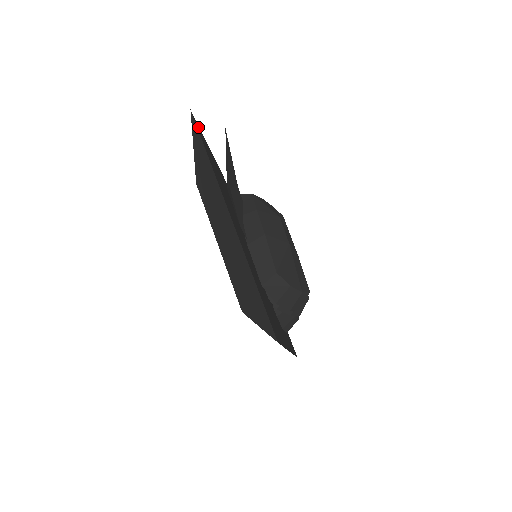
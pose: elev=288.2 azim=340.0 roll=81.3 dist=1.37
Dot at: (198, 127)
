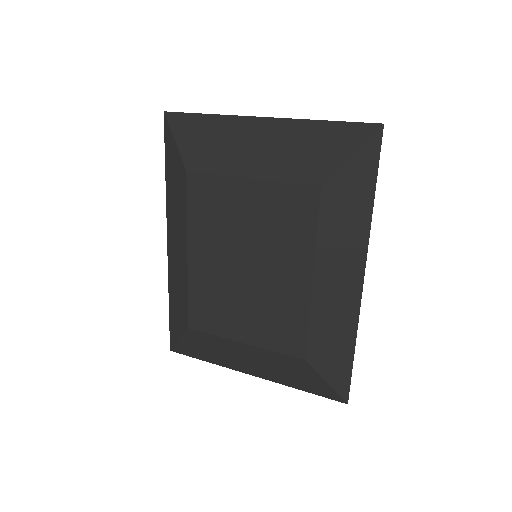
Dot at: occluded
